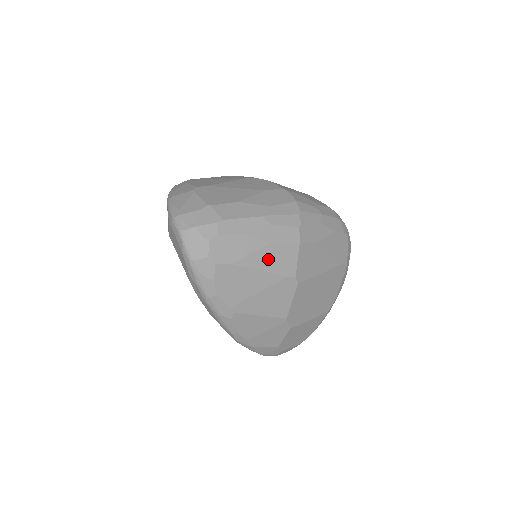
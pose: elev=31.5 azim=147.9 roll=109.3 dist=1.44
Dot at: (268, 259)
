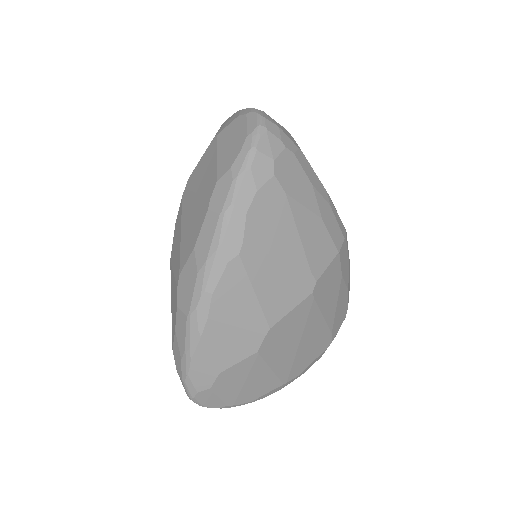
Dot at: (311, 232)
